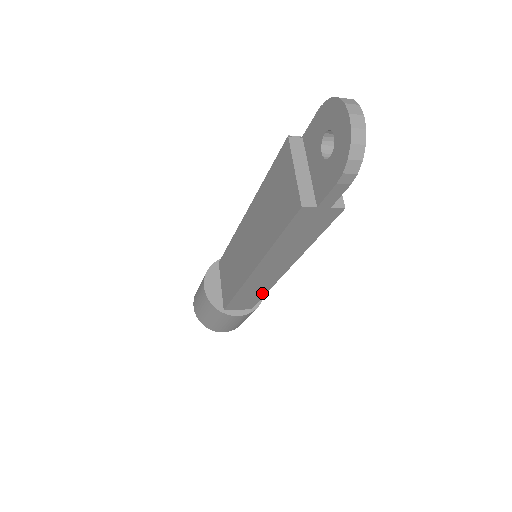
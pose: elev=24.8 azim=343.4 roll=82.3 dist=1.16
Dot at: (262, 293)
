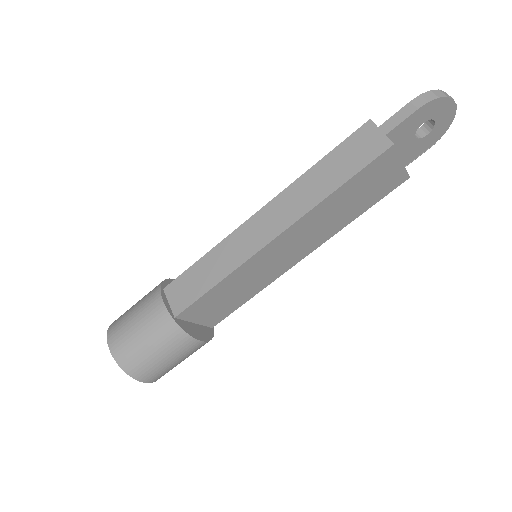
Dot at: (219, 277)
